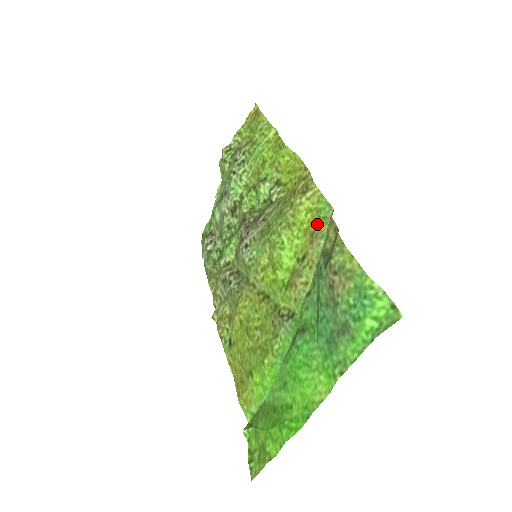
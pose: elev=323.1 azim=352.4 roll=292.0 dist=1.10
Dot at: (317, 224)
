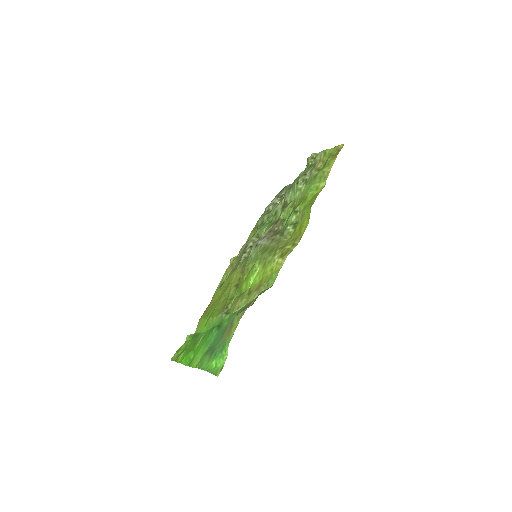
Dot at: (264, 284)
